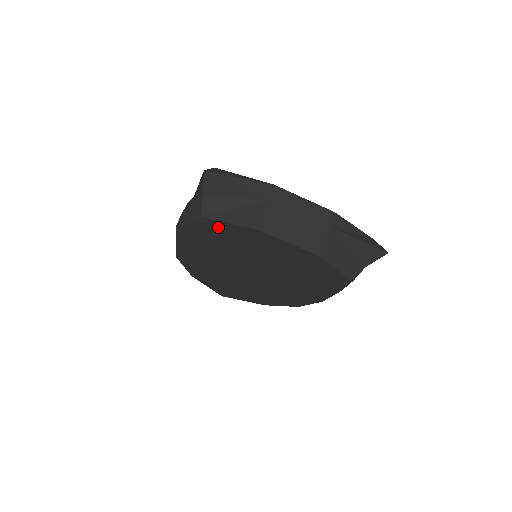
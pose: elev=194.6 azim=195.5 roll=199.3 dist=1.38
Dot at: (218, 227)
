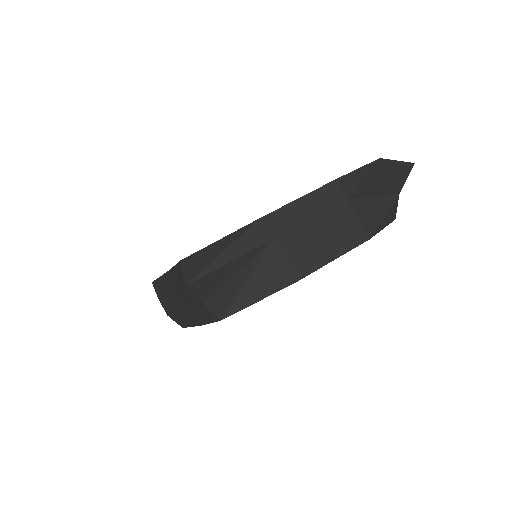
Dot at: occluded
